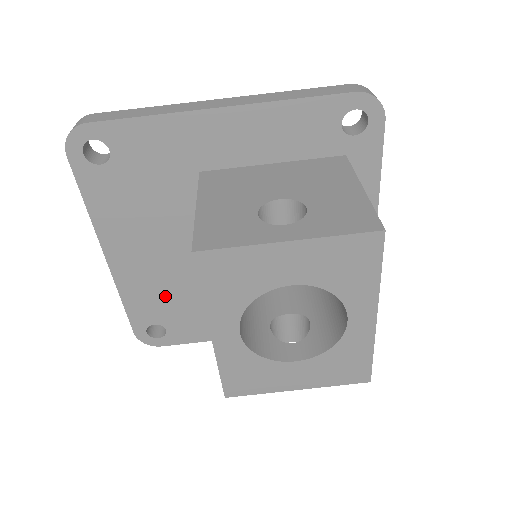
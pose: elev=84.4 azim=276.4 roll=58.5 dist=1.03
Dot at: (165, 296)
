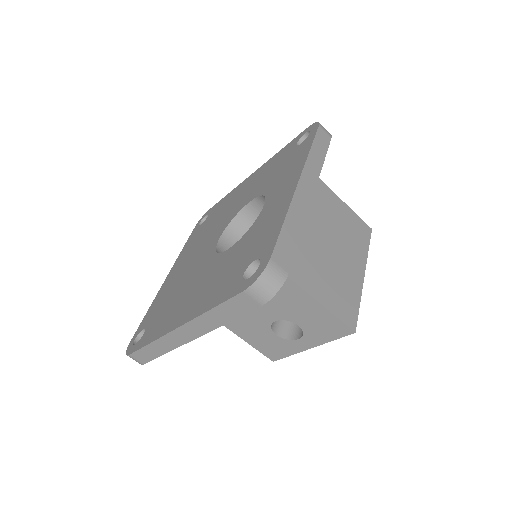
Dot at: occluded
